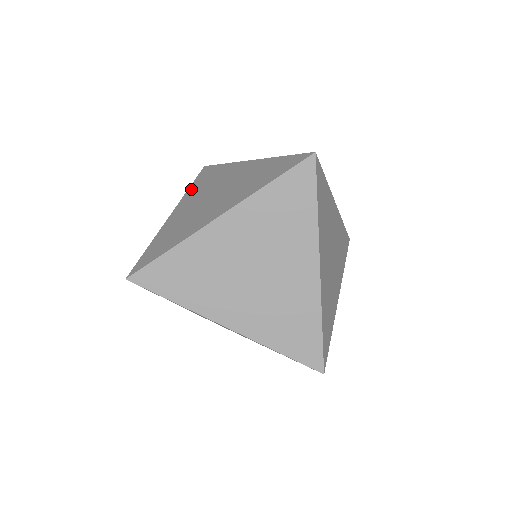
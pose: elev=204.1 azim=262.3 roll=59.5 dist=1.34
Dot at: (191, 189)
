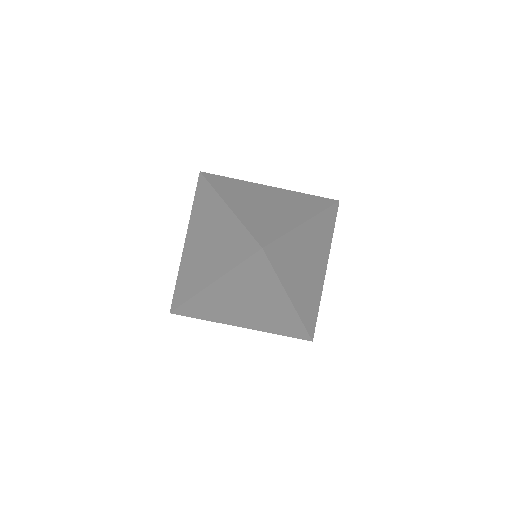
Dot at: occluded
